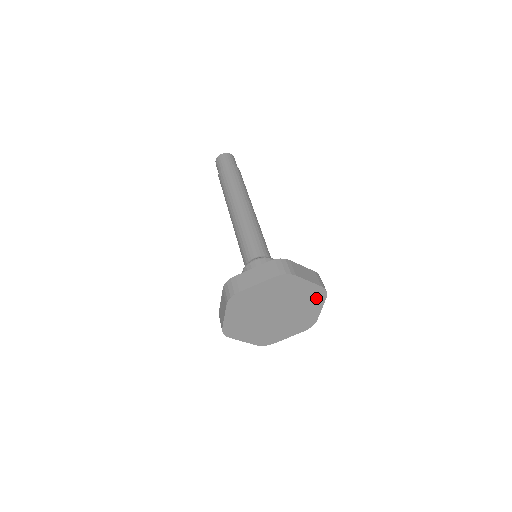
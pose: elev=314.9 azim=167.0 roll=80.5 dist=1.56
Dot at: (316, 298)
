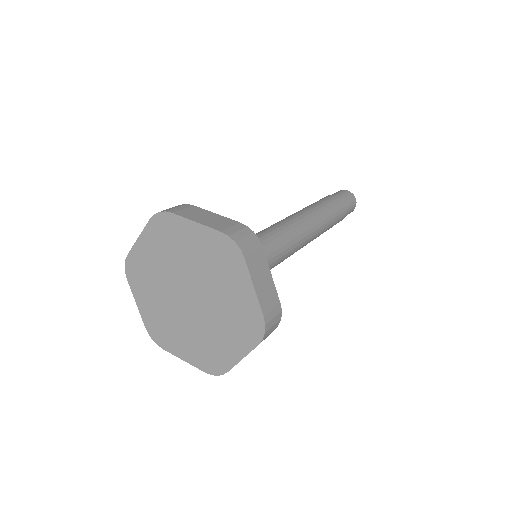
Dot at: (229, 260)
